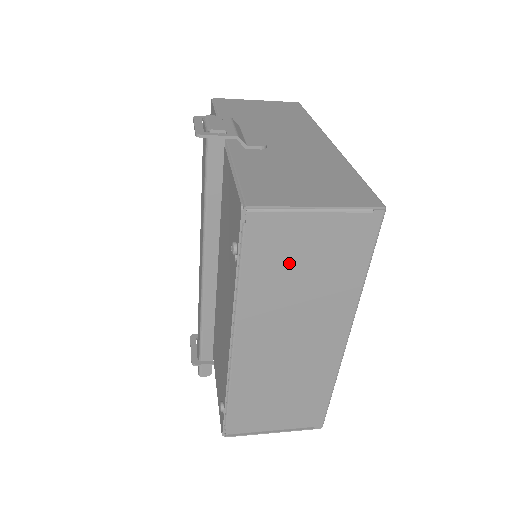
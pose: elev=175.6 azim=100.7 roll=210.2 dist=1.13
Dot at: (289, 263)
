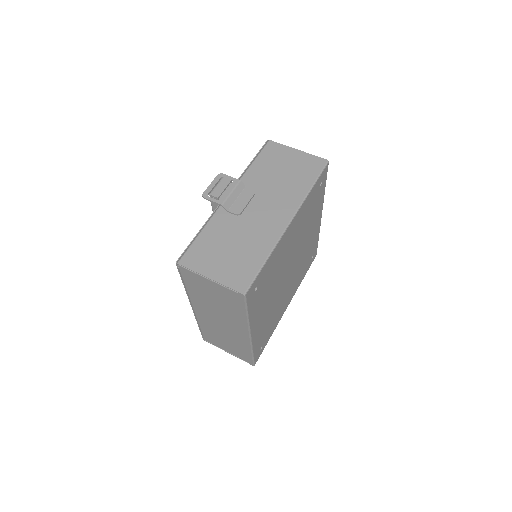
Dot at: (206, 292)
